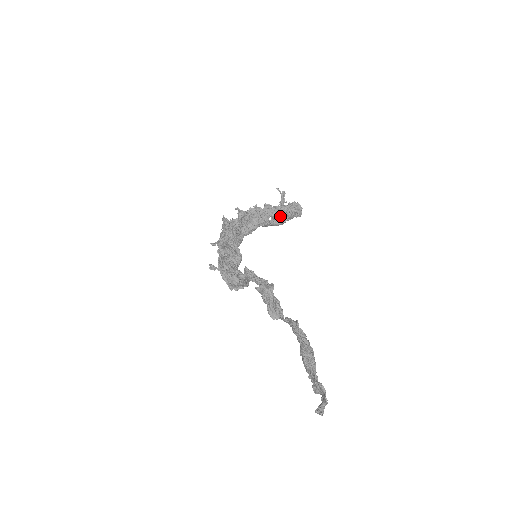
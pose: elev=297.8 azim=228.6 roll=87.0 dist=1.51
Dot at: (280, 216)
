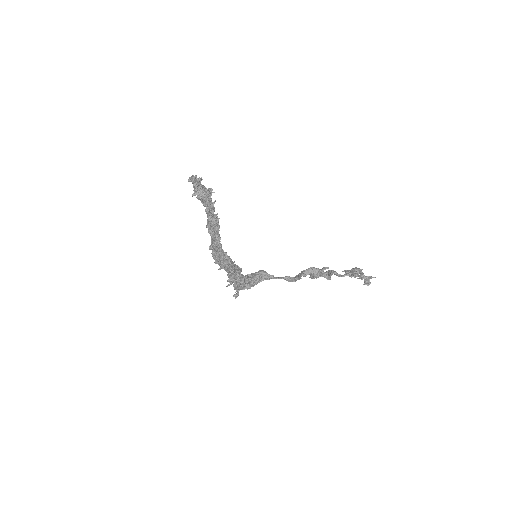
Dot at: occluded
